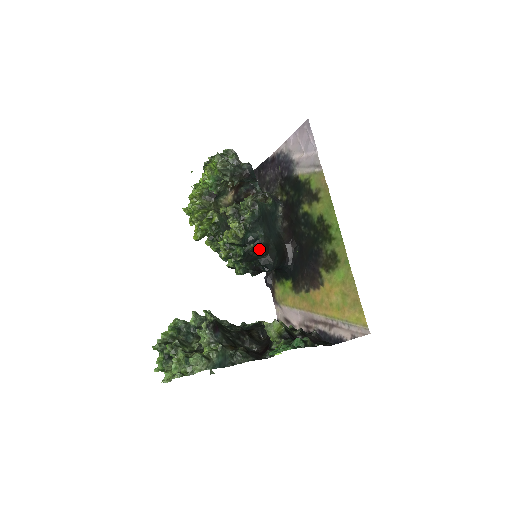
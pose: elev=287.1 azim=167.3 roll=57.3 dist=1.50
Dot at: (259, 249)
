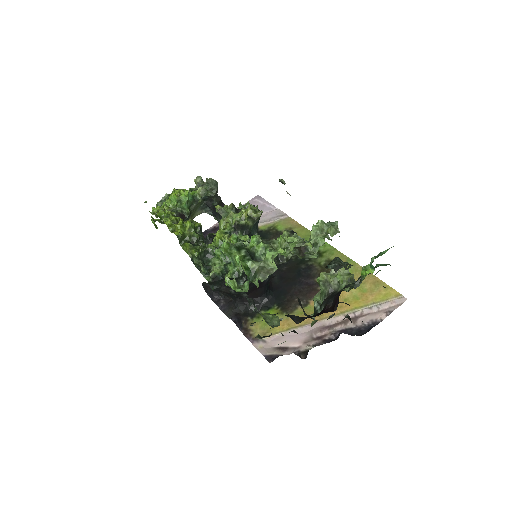
Dot at: occluded
